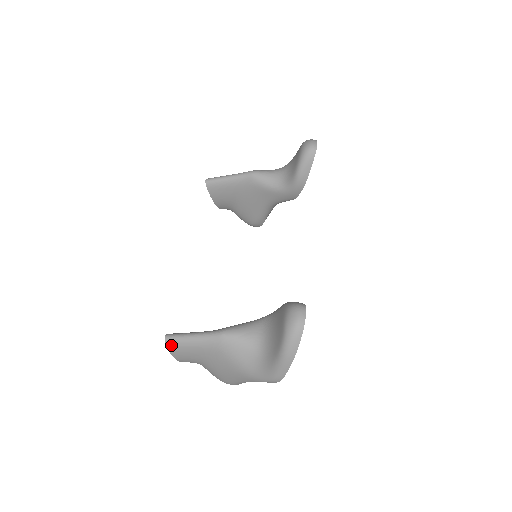
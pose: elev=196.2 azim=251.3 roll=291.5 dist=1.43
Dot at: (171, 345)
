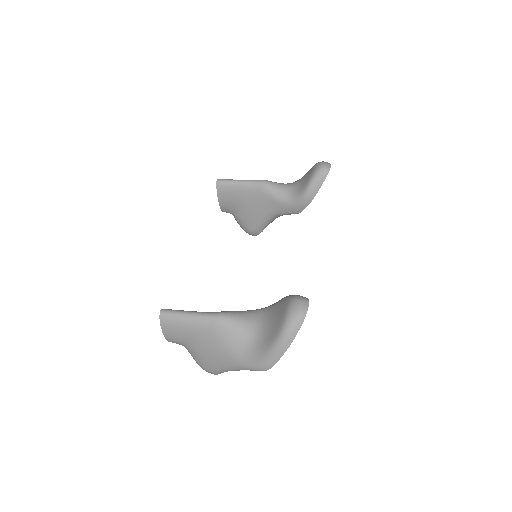
Dot at: (165, 320)
